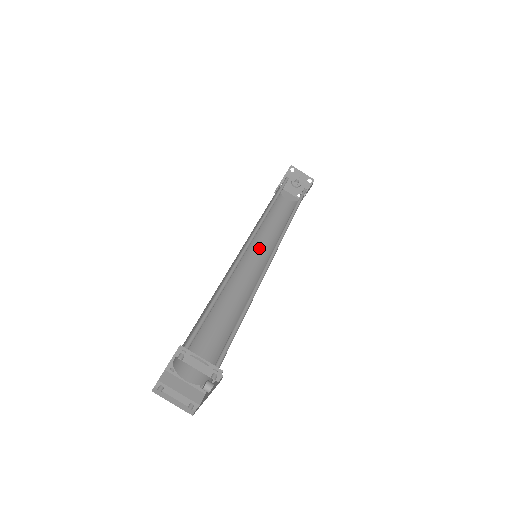
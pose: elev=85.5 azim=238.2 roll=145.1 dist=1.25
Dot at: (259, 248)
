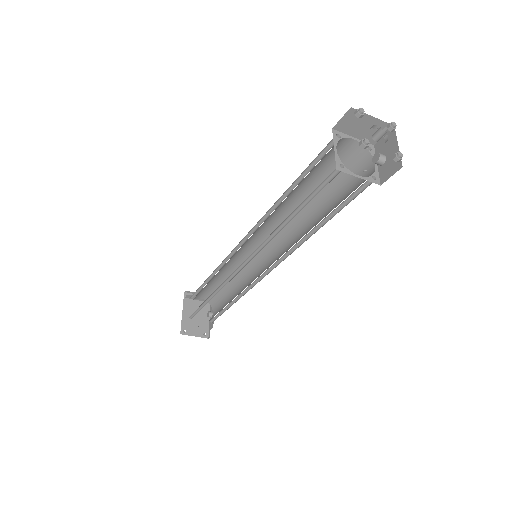
Dot at: (273, 224)
